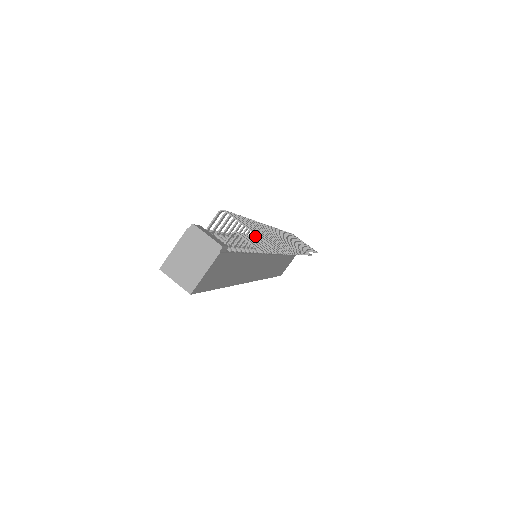
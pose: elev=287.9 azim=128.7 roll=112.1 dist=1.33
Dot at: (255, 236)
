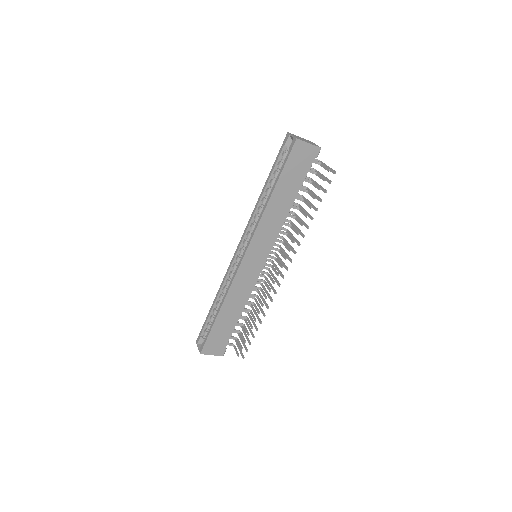
Dot at: occluded
